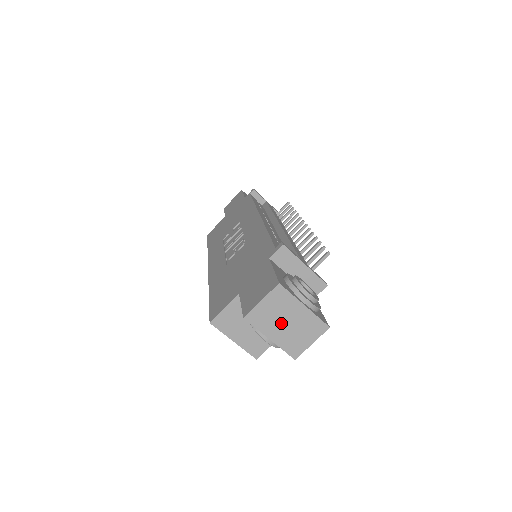
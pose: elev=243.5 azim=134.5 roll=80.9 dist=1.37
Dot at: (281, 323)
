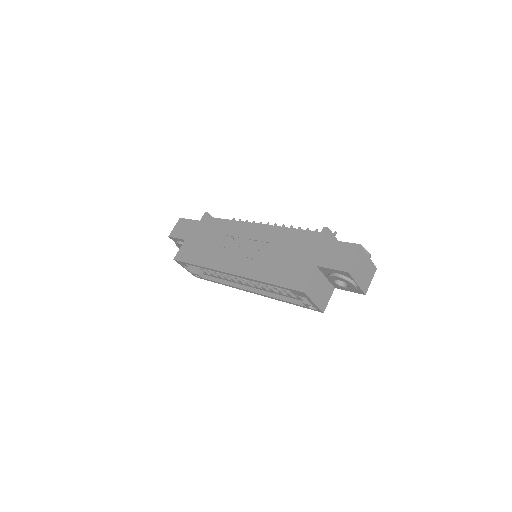
Dot at: (361, 271)
